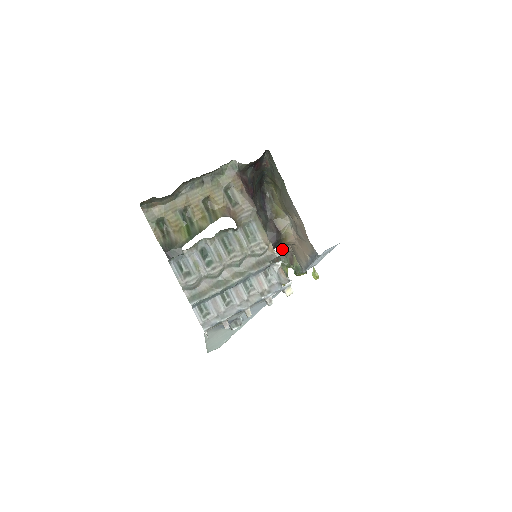
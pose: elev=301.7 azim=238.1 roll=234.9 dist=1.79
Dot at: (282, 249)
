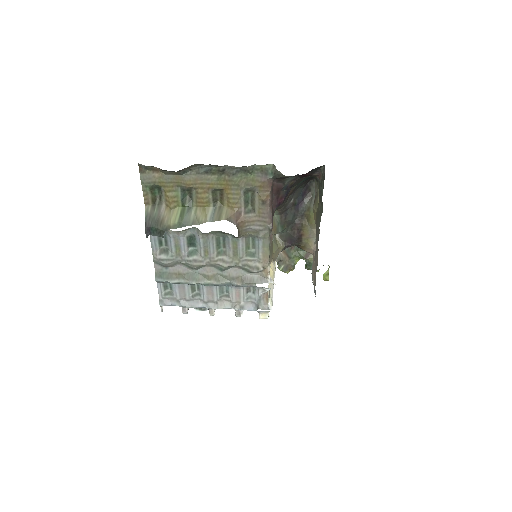
Dot at: occluded
